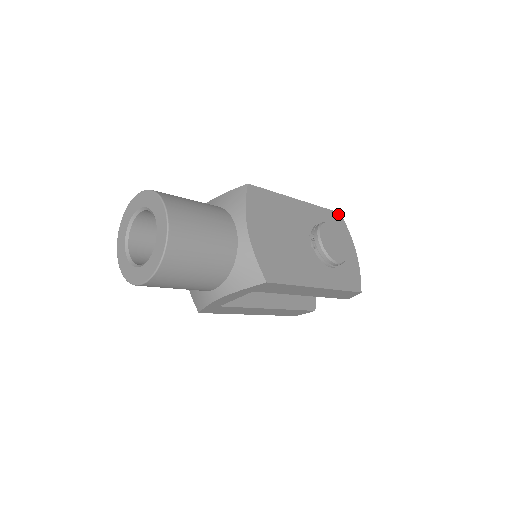
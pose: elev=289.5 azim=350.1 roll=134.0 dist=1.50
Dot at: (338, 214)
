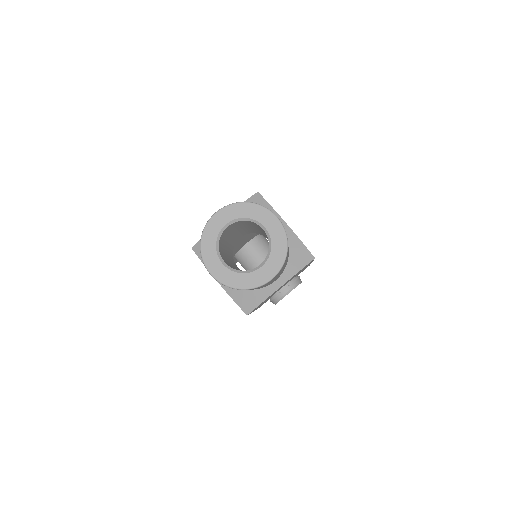
Dot at: occluded
